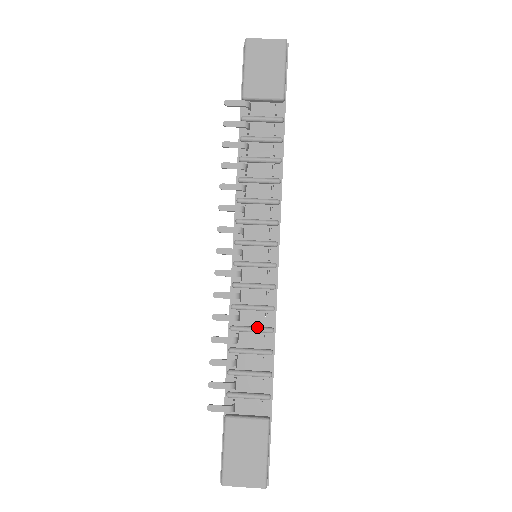
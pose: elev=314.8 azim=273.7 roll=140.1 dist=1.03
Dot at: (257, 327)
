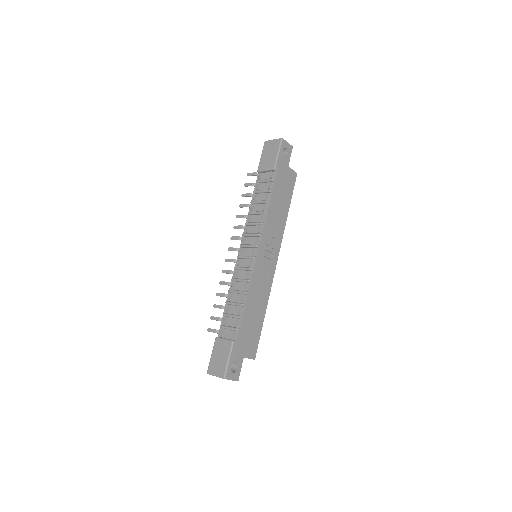
Dot at: (240, 290)
